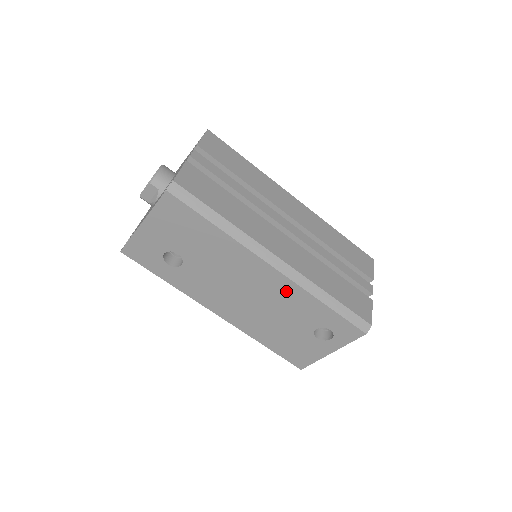
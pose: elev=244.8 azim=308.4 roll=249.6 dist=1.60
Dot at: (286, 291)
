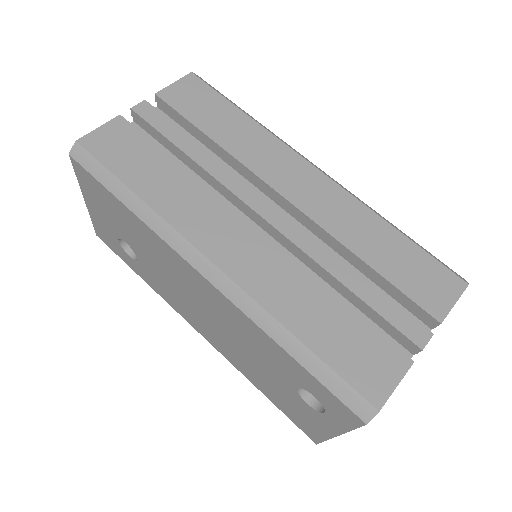
Dot at: (234, 316)
